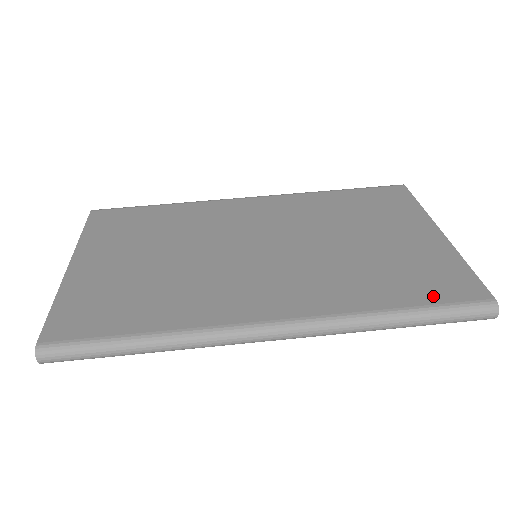
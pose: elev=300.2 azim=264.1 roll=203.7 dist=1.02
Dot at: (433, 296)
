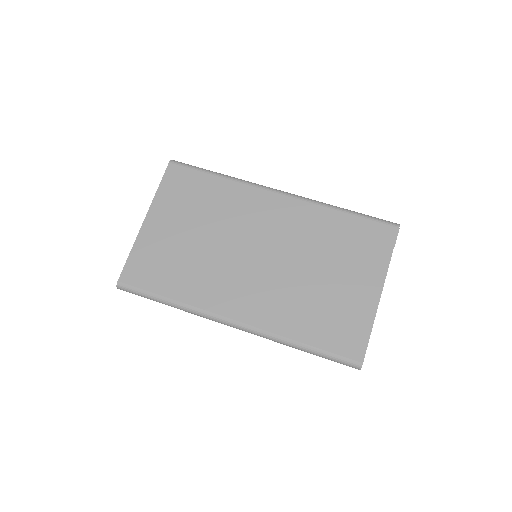
Dot at: (330, 345)
